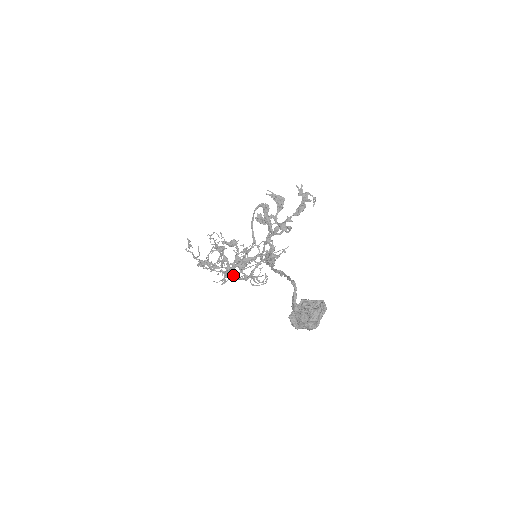
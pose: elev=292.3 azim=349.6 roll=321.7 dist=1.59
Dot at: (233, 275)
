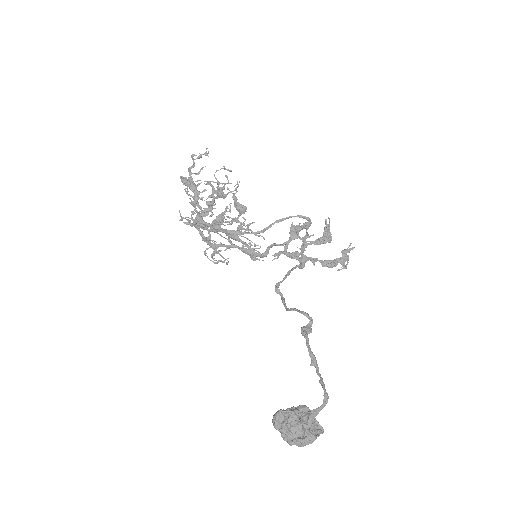
Dot at: occluded
